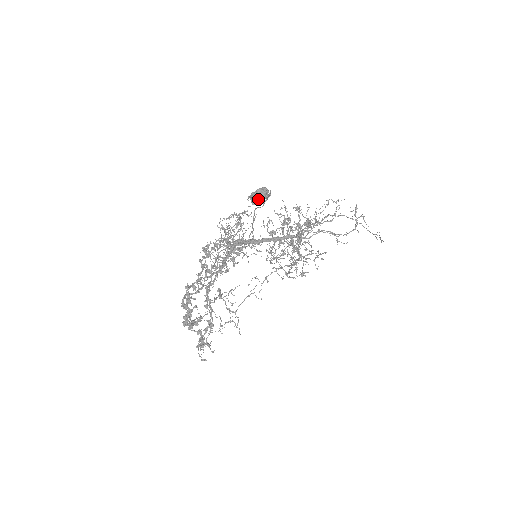
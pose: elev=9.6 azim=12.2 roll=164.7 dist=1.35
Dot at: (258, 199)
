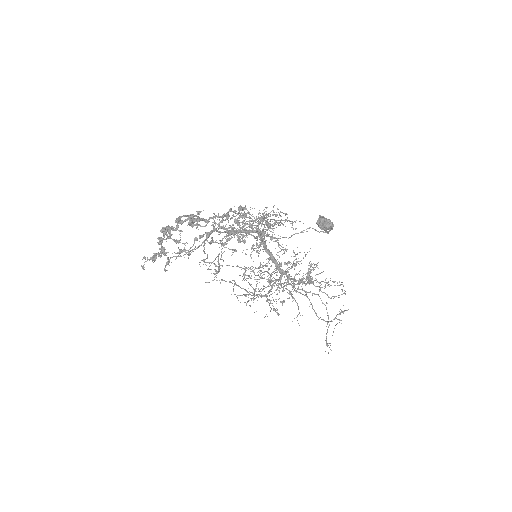
Dot at: (322, 225)
